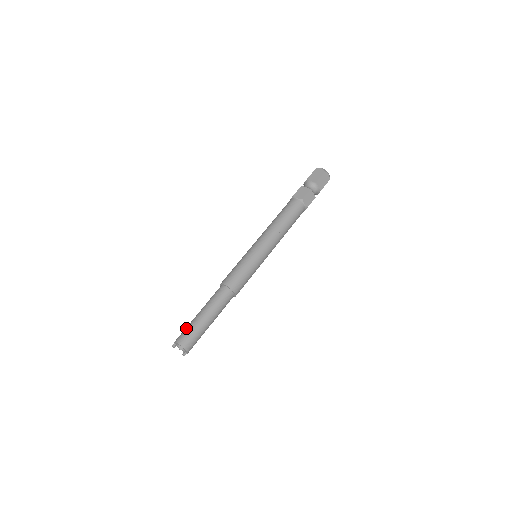
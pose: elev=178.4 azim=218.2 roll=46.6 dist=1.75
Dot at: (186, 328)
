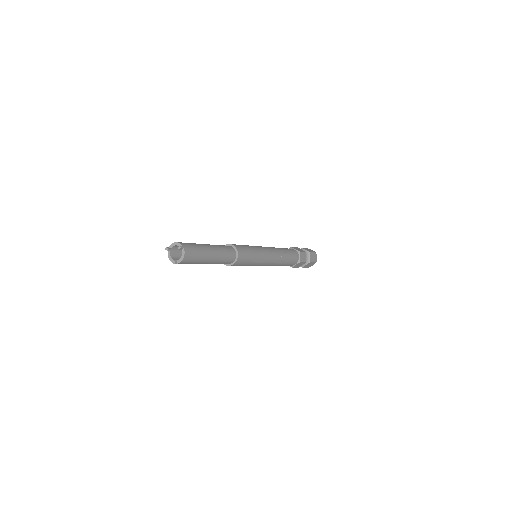
Dot at: occluded
